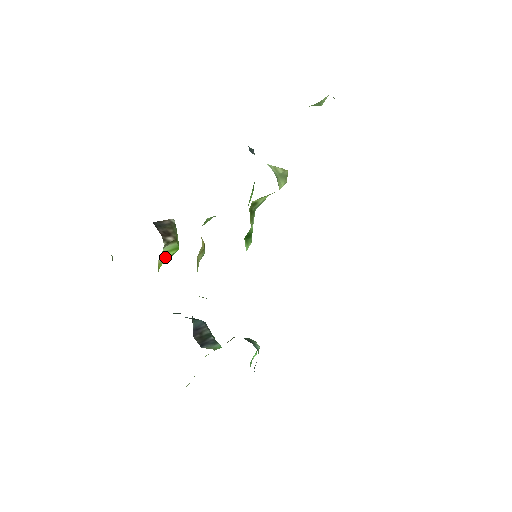
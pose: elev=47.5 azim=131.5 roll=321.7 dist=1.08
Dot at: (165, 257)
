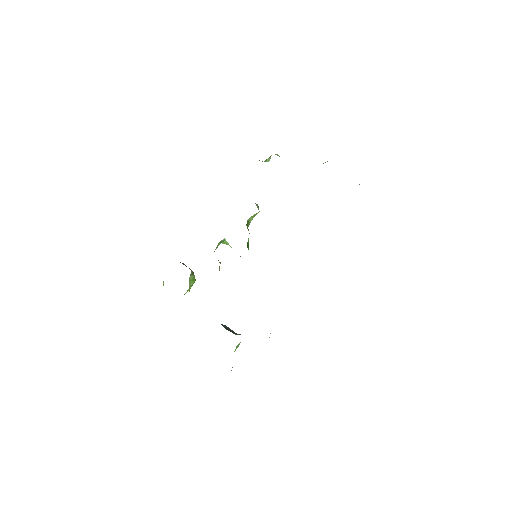
Dot at: (190, 284)
